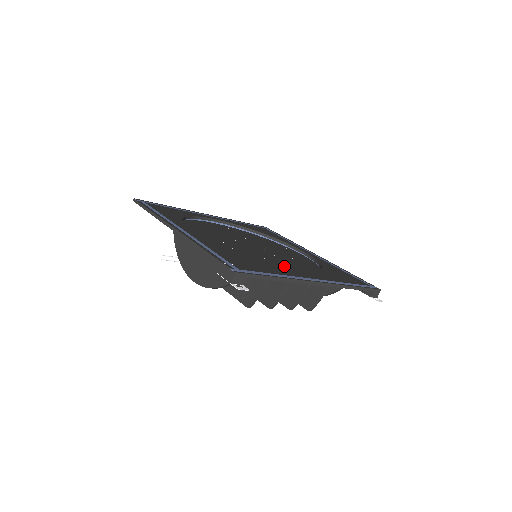
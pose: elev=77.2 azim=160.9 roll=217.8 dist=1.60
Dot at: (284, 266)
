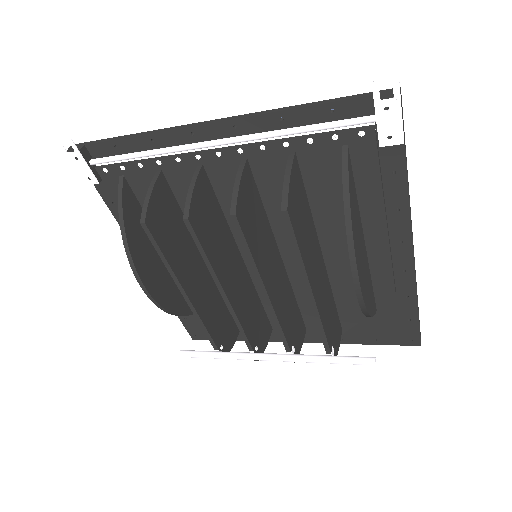
Dot at: occluded
